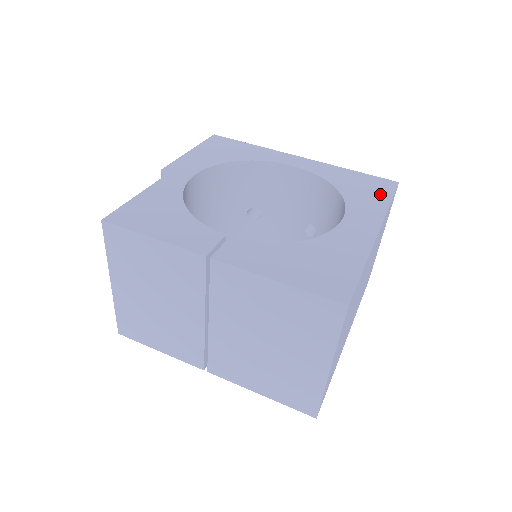
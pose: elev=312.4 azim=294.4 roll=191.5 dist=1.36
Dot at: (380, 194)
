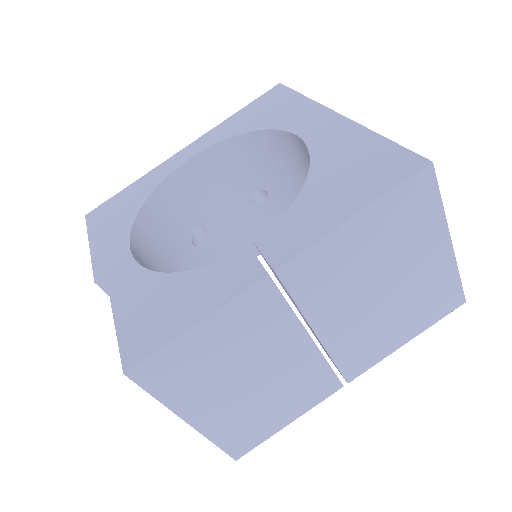
Dot at: (285, 100)
